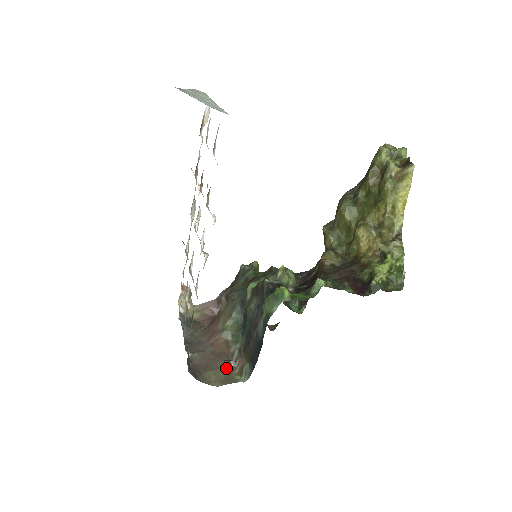
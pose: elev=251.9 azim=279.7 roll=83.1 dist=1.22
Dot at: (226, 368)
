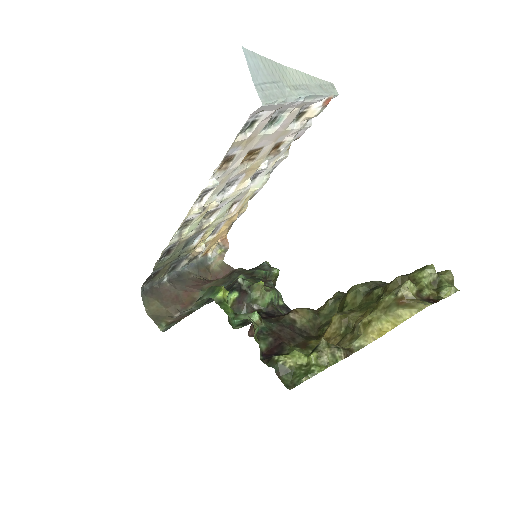
Dot at: (169, 312)
